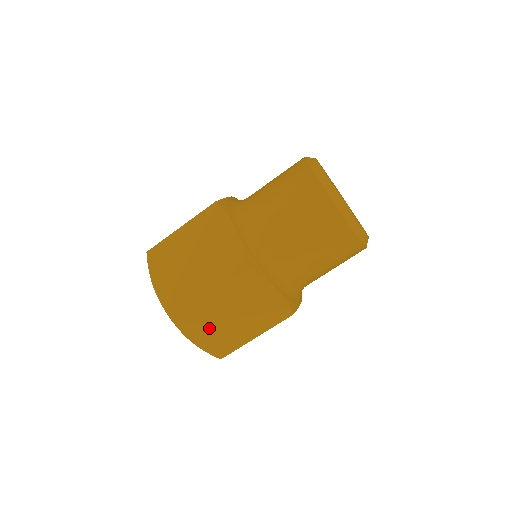
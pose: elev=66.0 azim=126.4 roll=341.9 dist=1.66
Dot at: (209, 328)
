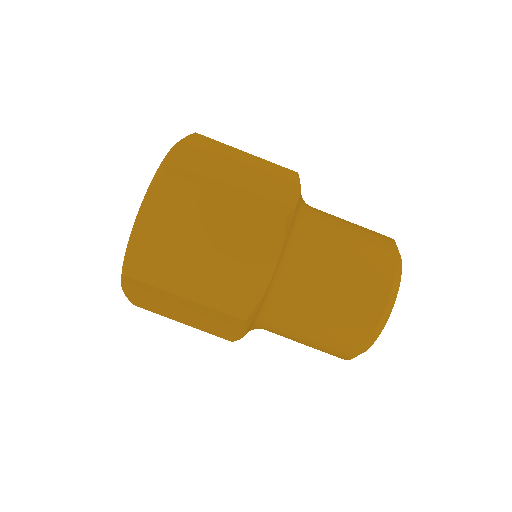
Dot at: (170, 229)
